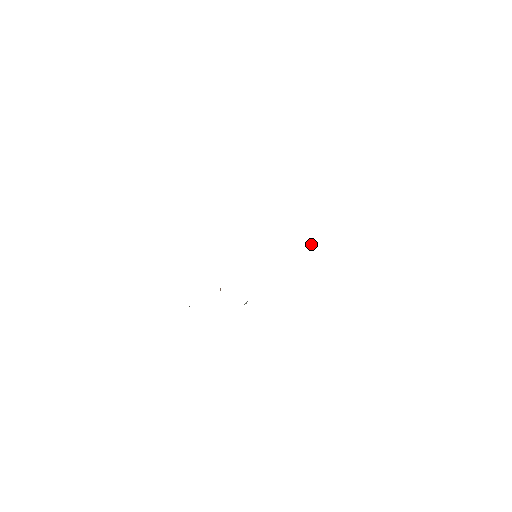
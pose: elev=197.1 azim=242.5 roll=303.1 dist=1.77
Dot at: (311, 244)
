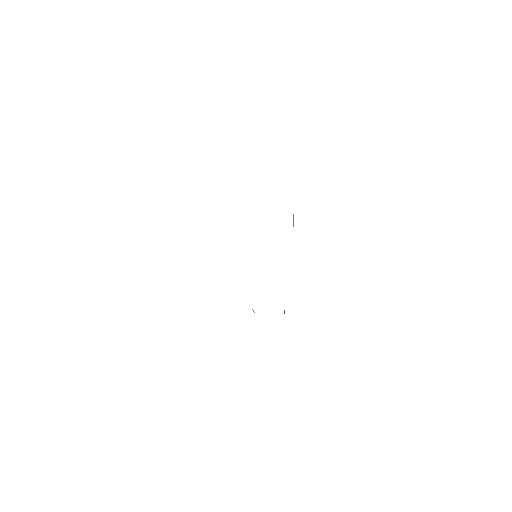
Dot at: (293, 215)
